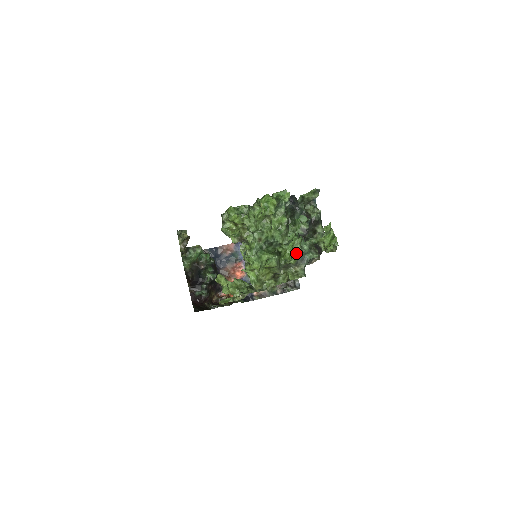
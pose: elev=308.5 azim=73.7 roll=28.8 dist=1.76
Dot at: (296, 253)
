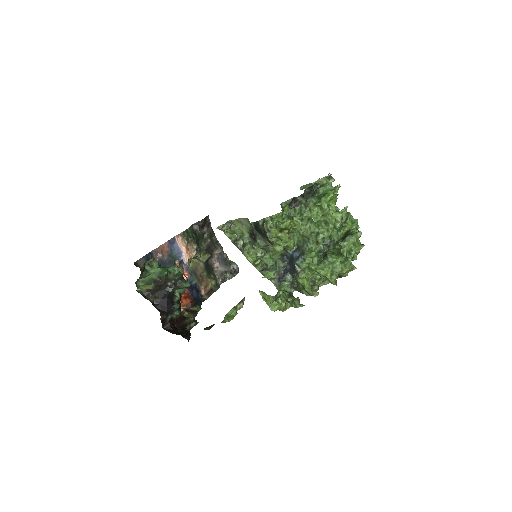
Dot at: (357, 248)
